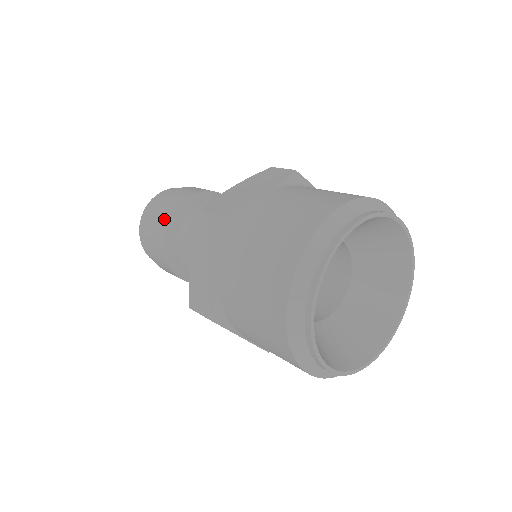
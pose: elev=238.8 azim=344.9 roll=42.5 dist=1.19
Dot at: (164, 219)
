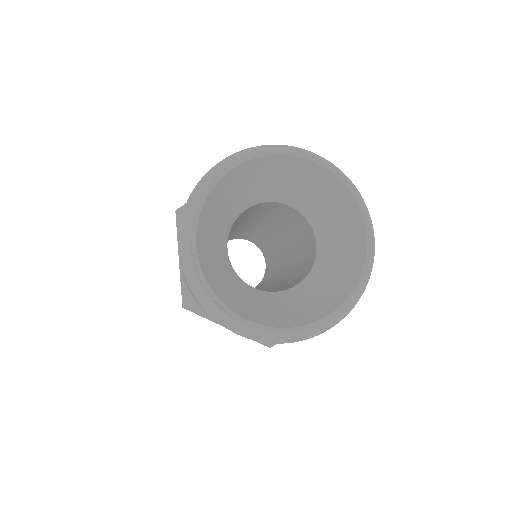
Dot at: occluded
